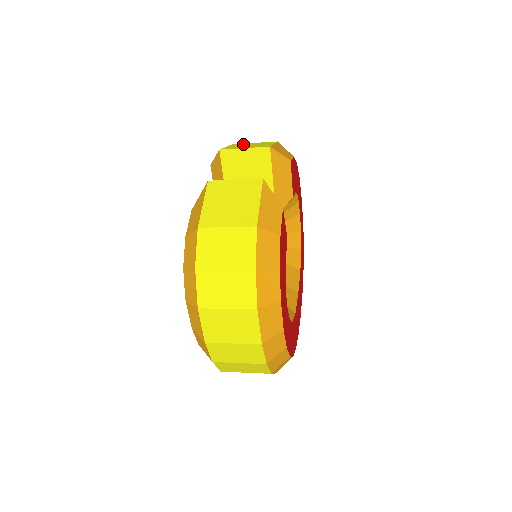
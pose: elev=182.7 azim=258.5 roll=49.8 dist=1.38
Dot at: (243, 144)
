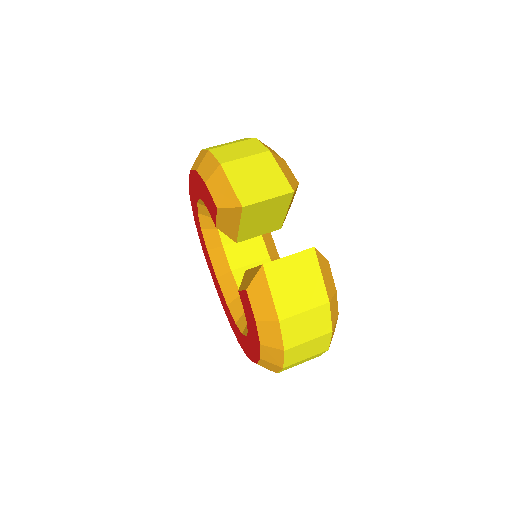
Dot at: (240, 168)
